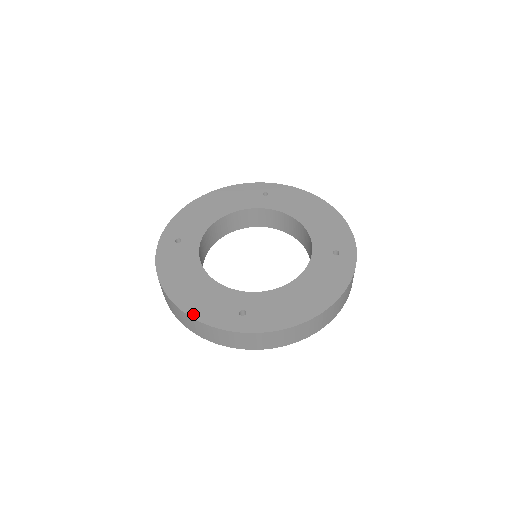
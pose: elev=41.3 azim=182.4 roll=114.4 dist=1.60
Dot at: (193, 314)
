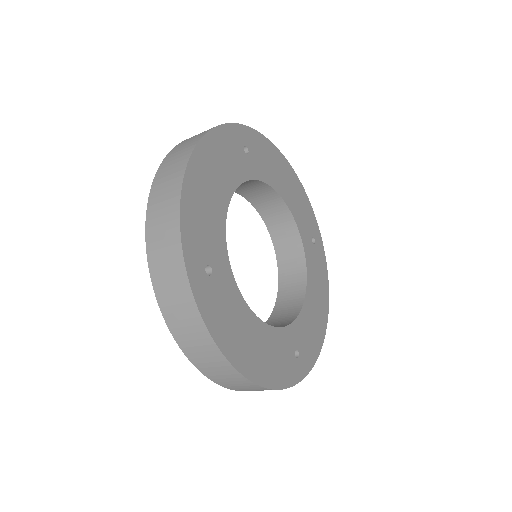
Dot at: (185, 200)
